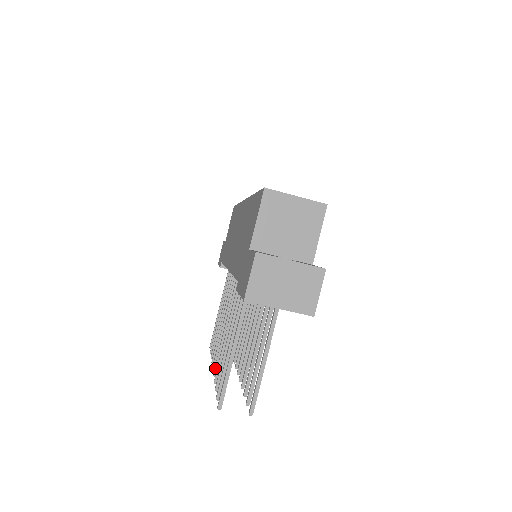
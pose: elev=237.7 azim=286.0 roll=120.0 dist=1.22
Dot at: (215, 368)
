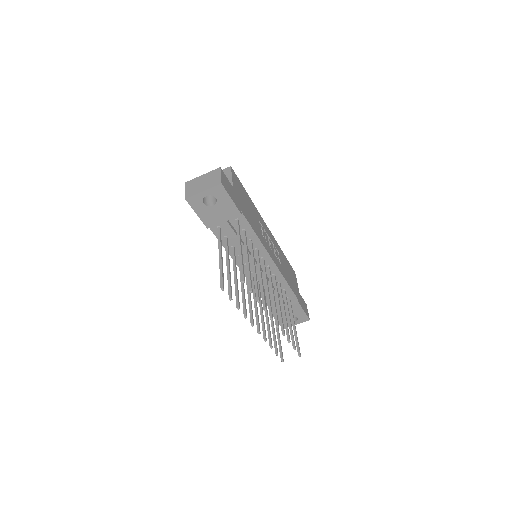
Dot at: (250, 320)
